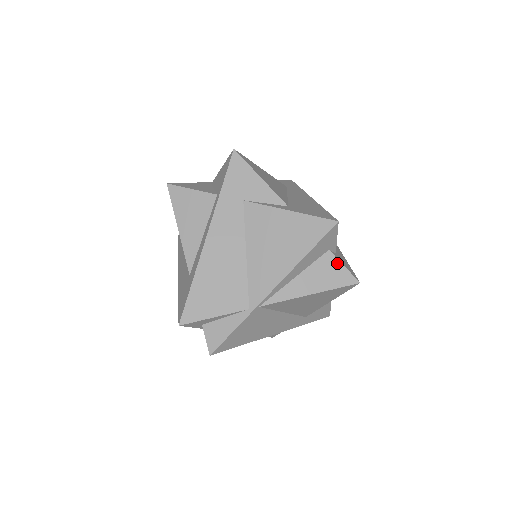
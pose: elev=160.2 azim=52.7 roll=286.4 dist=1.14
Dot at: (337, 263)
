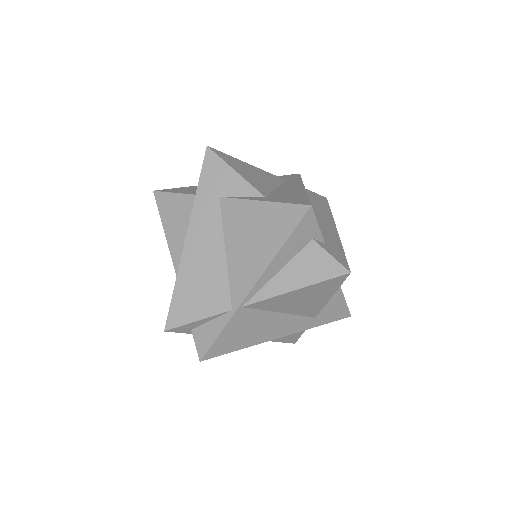
Dot at: (323, 253)
